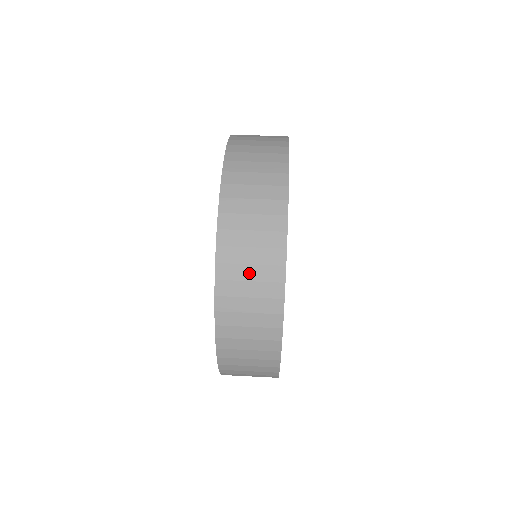
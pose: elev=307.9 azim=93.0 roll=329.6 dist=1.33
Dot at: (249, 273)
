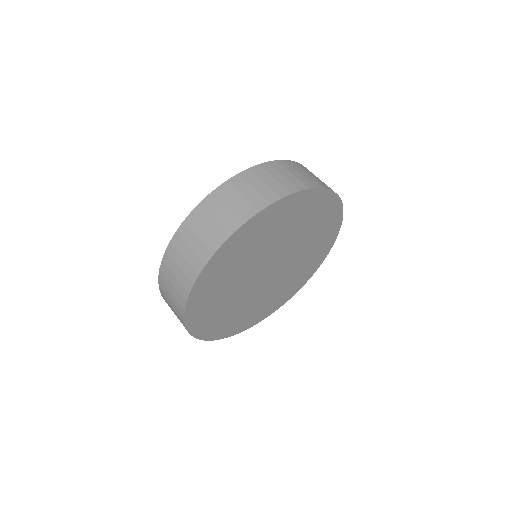
Dot at: (181, 262)
